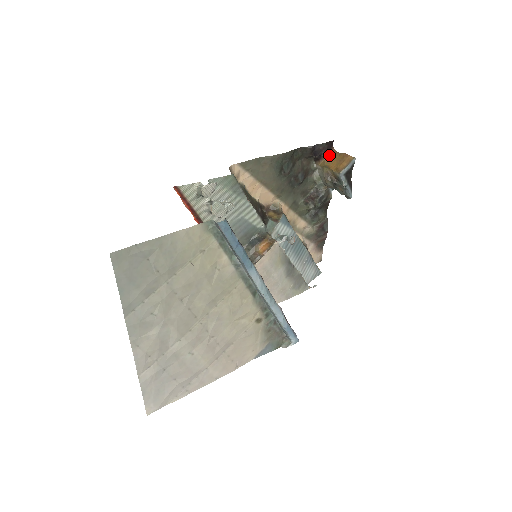
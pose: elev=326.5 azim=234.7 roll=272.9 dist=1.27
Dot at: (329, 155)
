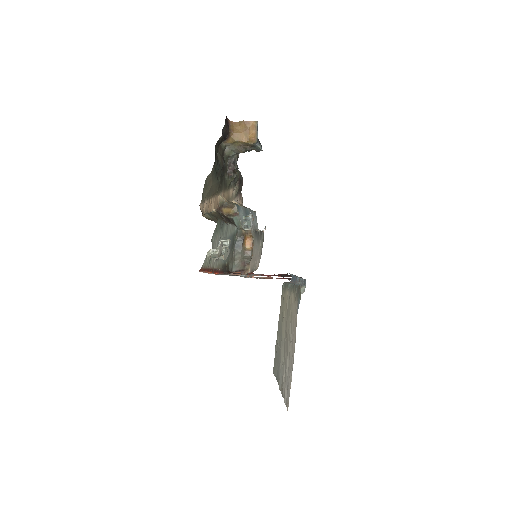
Dot at: (232, 130)
